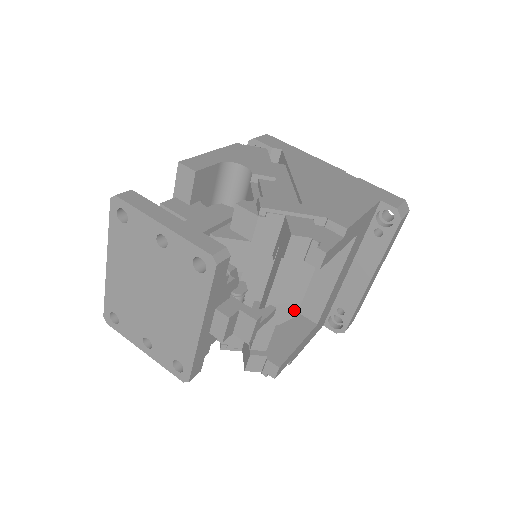
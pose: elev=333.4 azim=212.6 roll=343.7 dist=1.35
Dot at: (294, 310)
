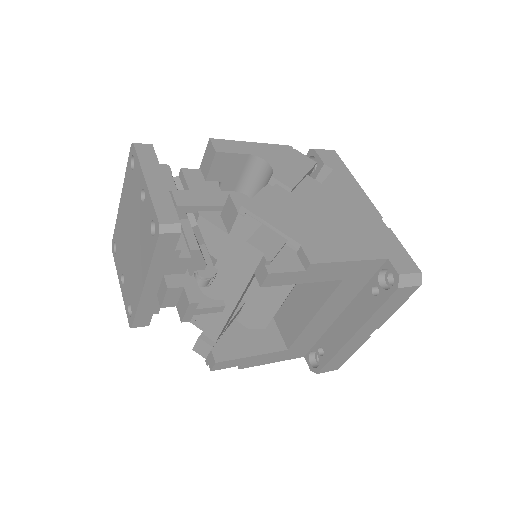
Dot at: (264, 322)
